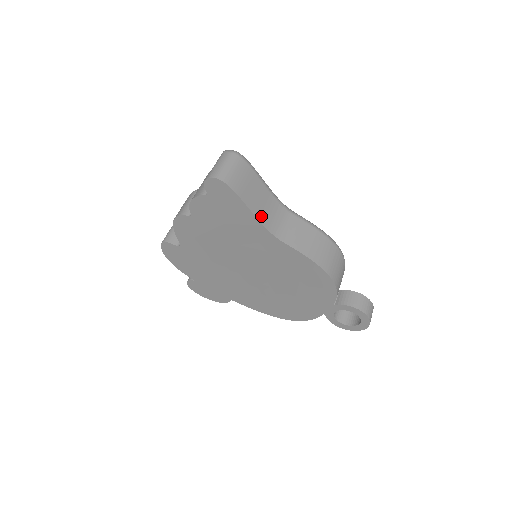
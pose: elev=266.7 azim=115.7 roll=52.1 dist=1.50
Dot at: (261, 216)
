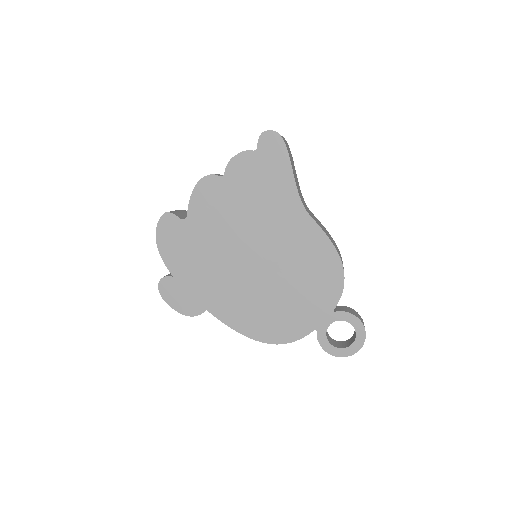
Dot at: (297, 186)
